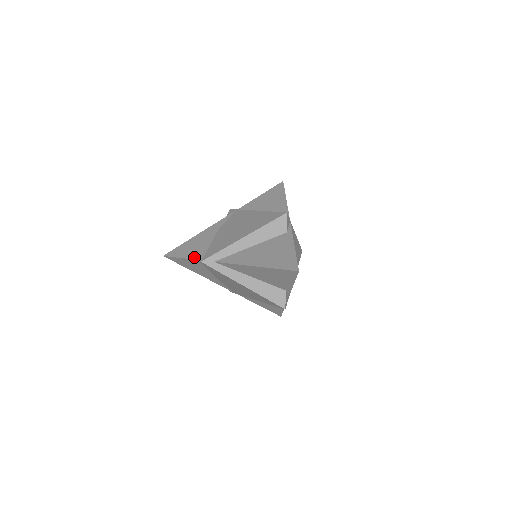
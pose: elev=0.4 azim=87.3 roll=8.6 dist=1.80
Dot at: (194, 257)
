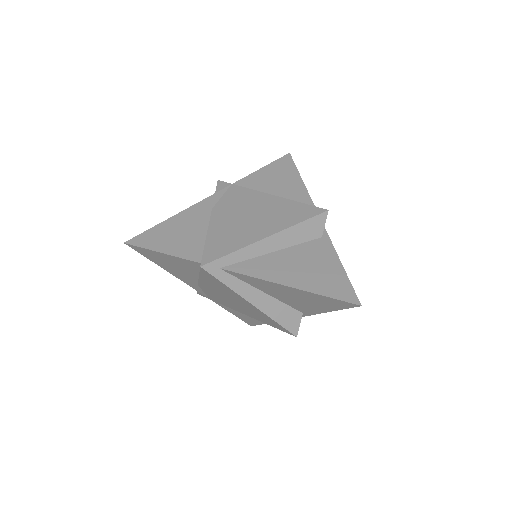
Dot at: (182, 254)
